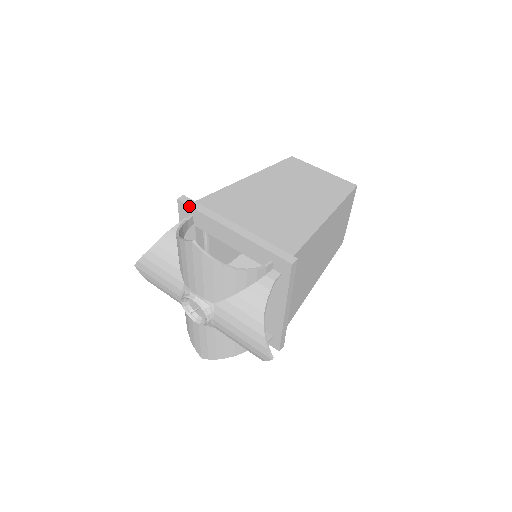
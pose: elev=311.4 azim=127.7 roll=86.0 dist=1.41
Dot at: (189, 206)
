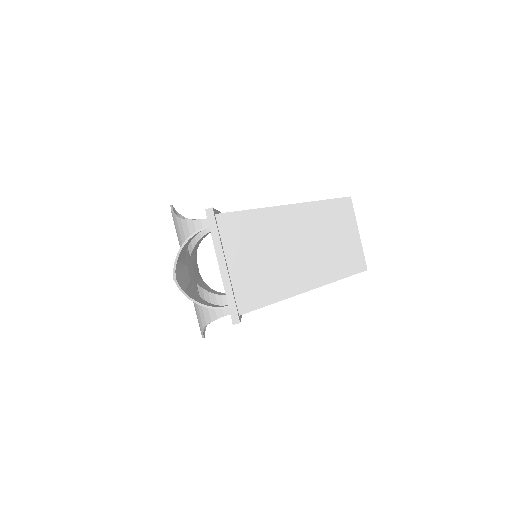
Dot at: occluded
